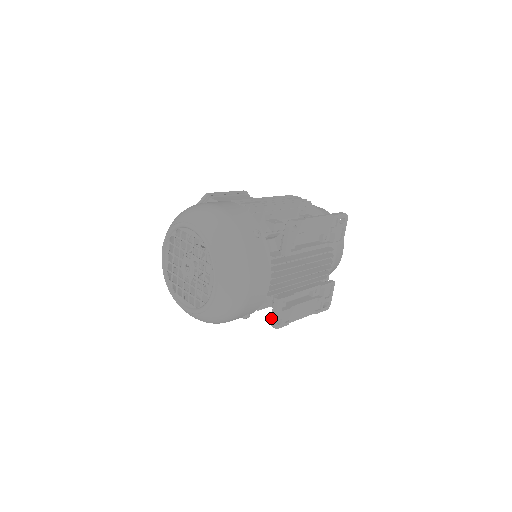
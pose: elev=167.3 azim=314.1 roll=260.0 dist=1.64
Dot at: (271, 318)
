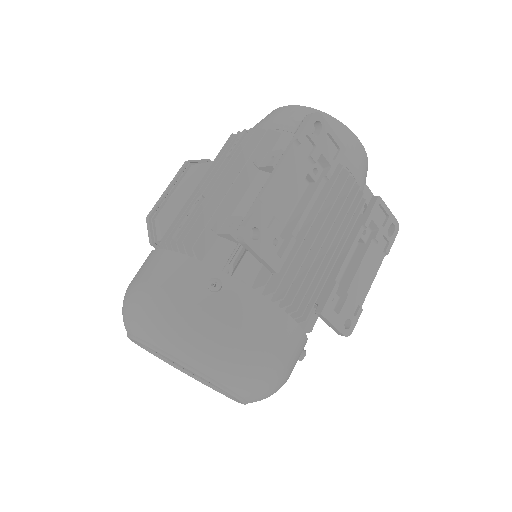
Dot at: occluded
